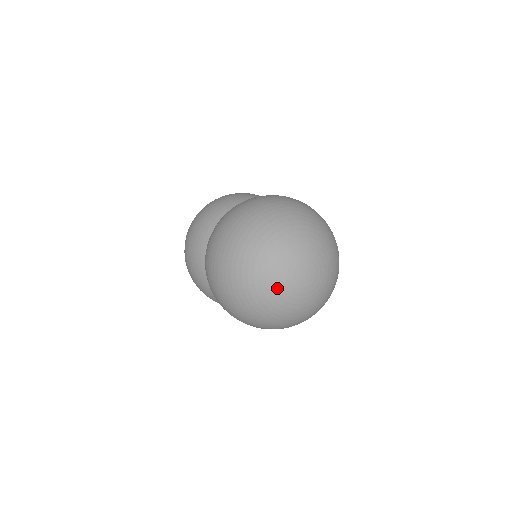
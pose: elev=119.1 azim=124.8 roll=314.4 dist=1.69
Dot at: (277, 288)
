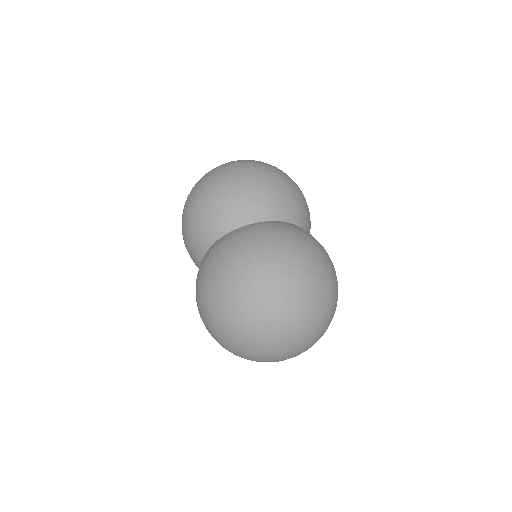
Dot at: (257, 359)
